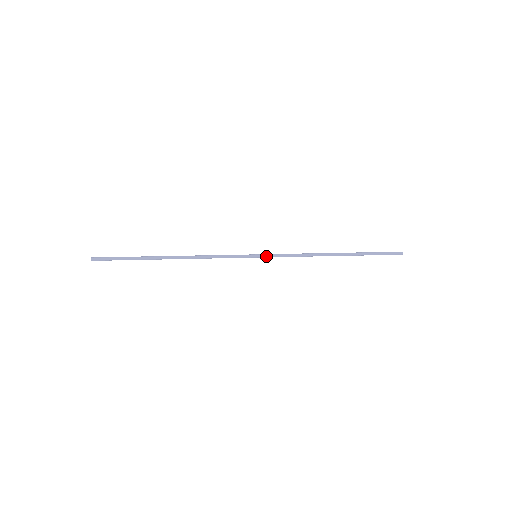
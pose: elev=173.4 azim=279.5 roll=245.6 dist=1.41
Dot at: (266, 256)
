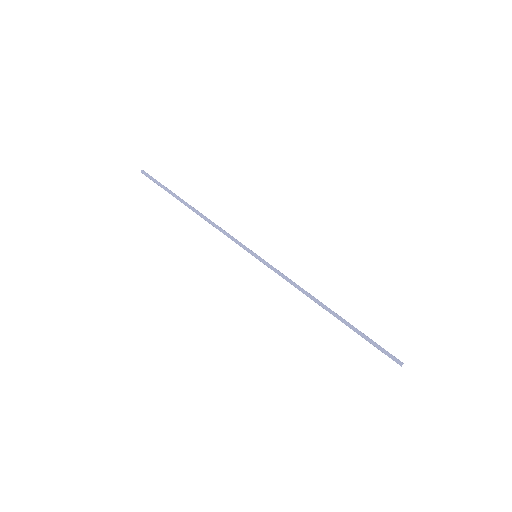
Dot at: (264, 262)
